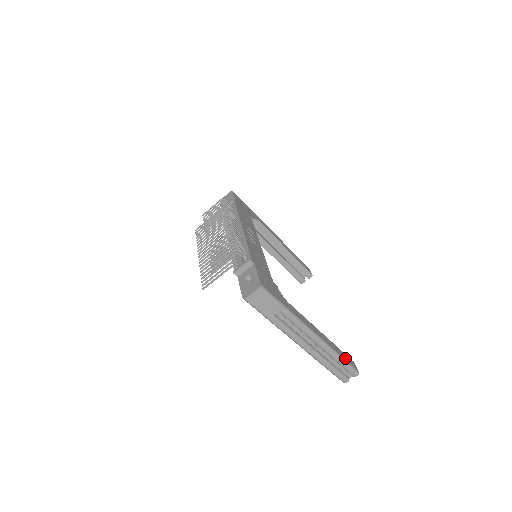
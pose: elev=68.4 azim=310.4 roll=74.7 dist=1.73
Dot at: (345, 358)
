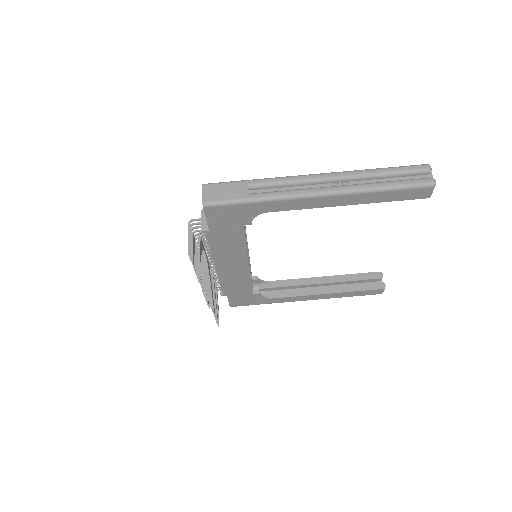
Dot at: occluded
